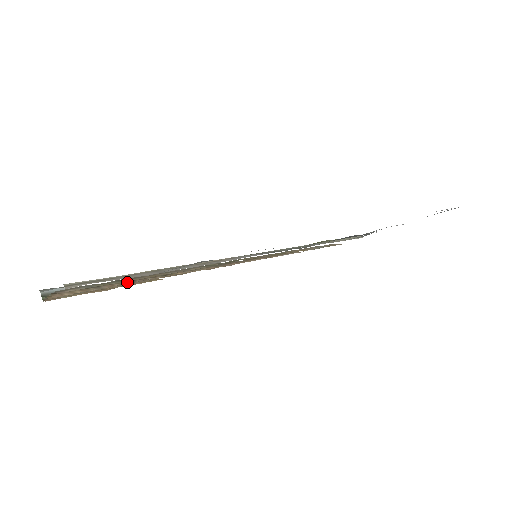
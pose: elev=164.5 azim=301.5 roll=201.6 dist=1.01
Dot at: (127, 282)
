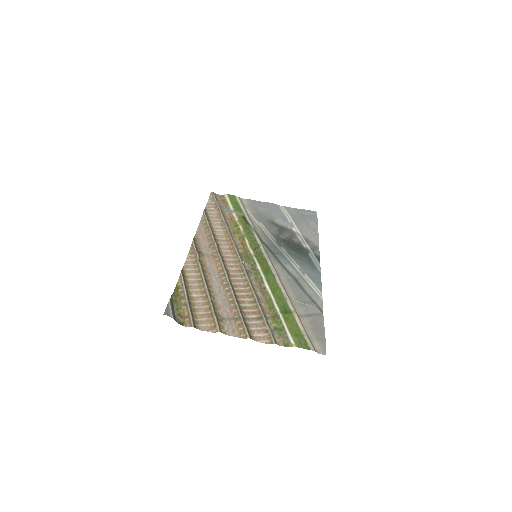
Dot at: (240, 304)
